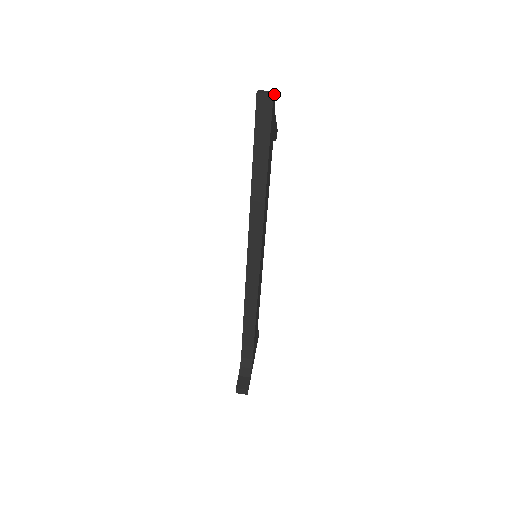
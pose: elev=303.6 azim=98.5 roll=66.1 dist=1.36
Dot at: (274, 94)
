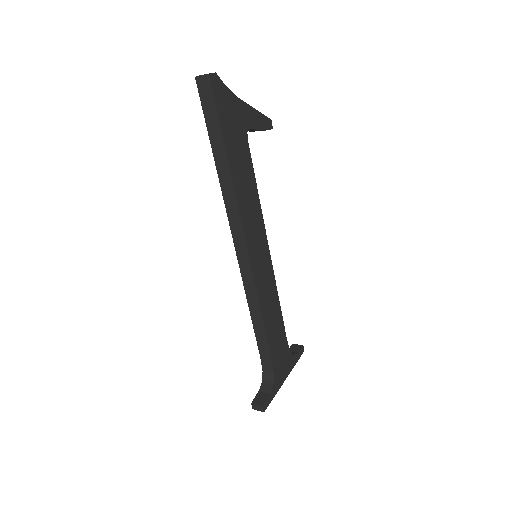
Dot at: (216, 75)
